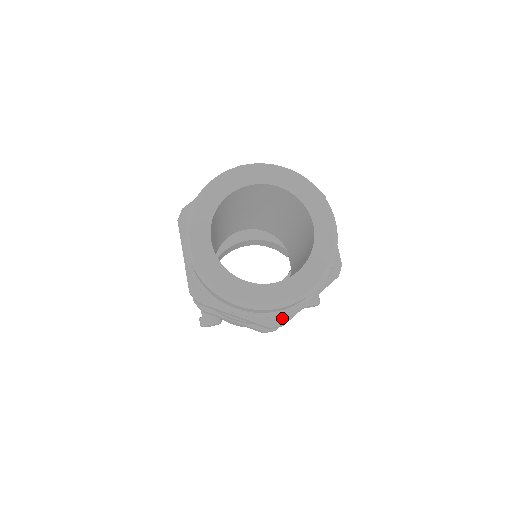
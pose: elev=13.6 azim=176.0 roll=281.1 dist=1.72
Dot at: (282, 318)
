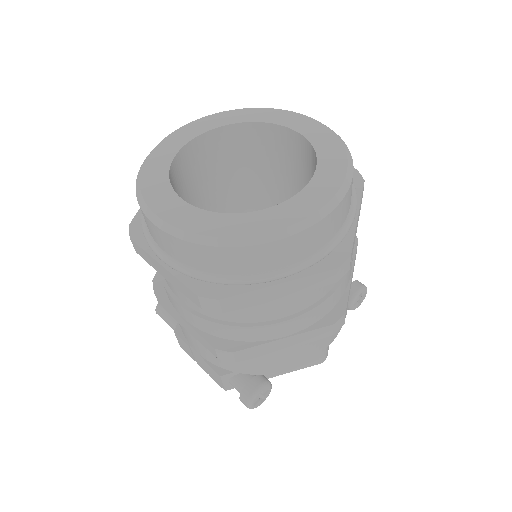
Dot at: (341, 250)
